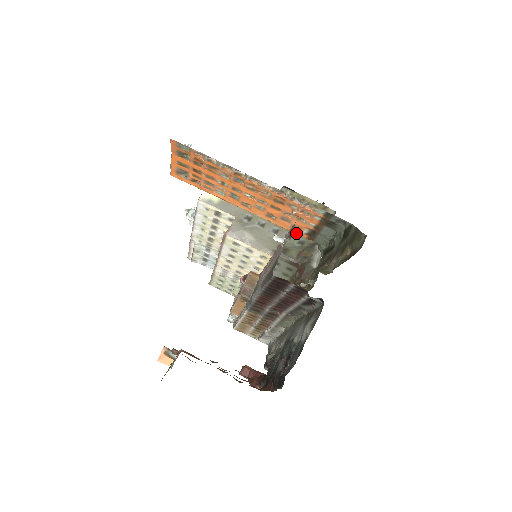
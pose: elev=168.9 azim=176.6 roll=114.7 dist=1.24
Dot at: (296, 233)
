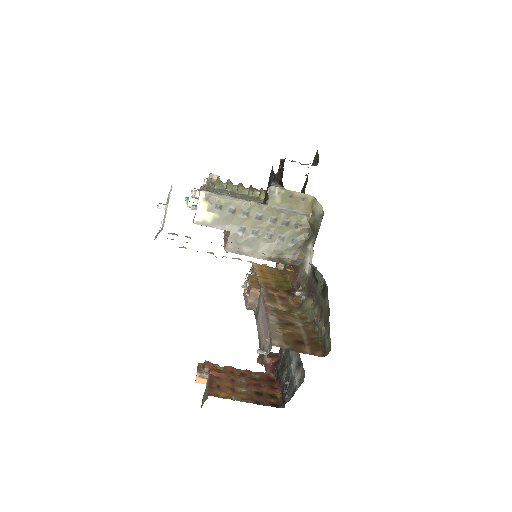
Dot at: occluded
